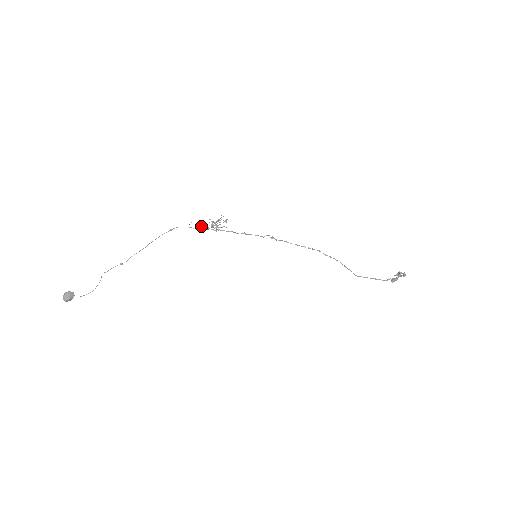
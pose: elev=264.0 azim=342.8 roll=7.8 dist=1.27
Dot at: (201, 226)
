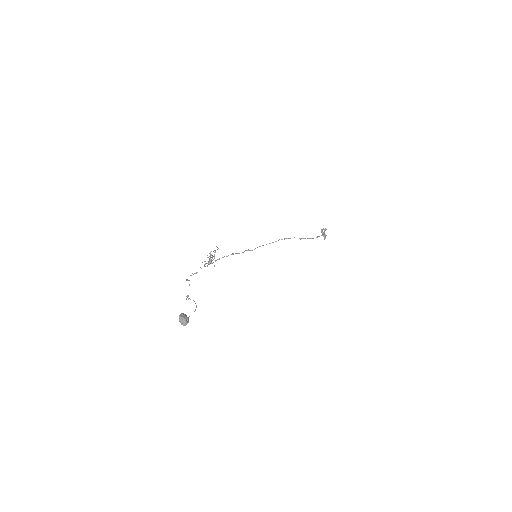
Dot at: (205, 261)
